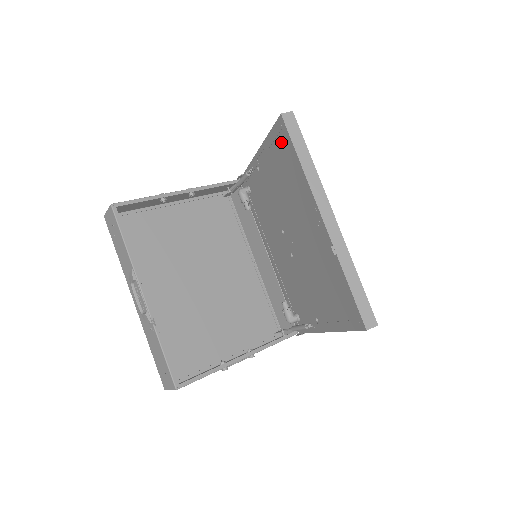
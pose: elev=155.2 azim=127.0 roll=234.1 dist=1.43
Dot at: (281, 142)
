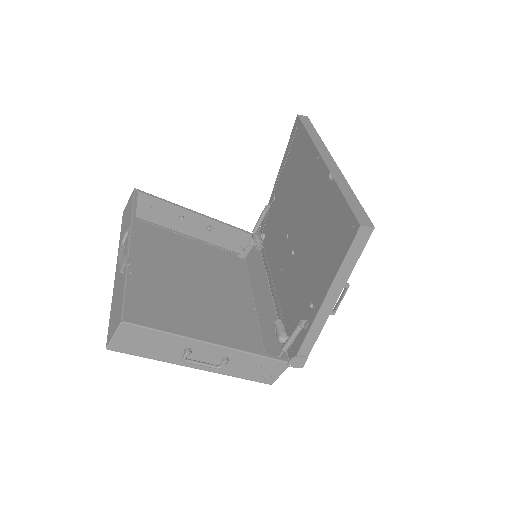
Dot at: (295, 139)
